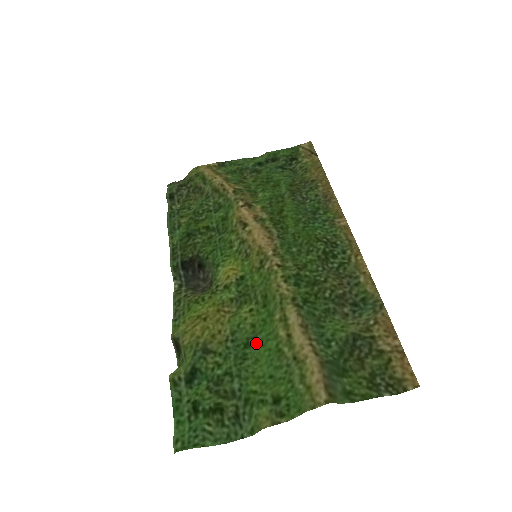
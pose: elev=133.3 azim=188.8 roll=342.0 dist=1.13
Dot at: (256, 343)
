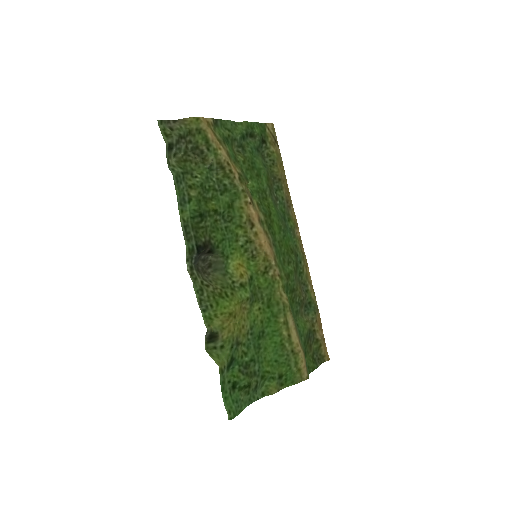
Dot at: (264, 335)
